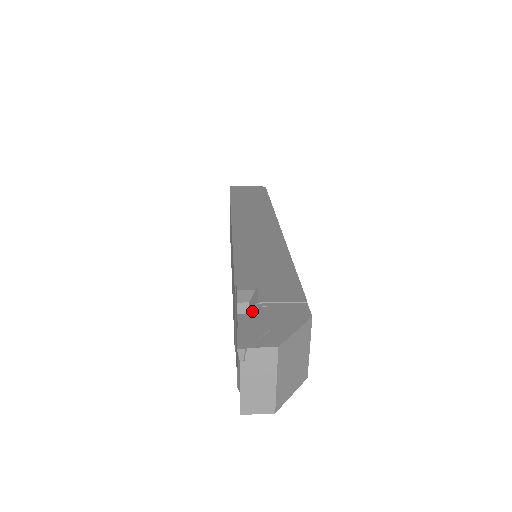
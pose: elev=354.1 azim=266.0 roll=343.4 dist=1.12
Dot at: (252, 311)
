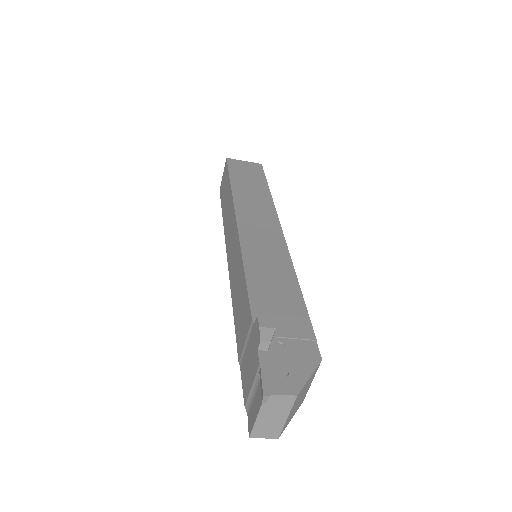
Dot at: (270, 347)
